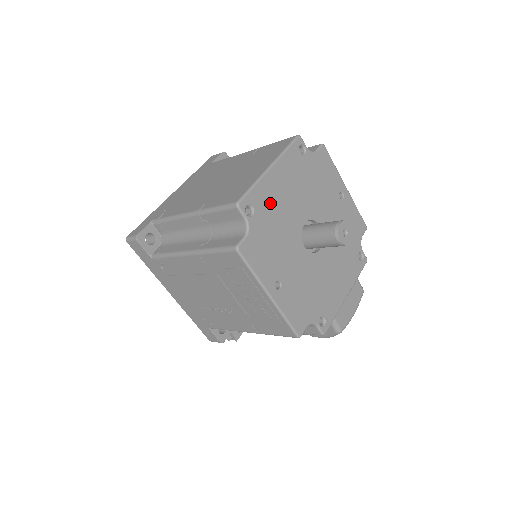
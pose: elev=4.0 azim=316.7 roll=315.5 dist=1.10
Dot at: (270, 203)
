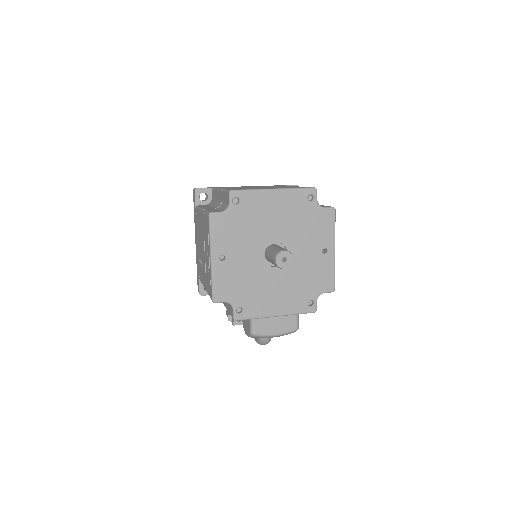
Dot at: (256, 209)
